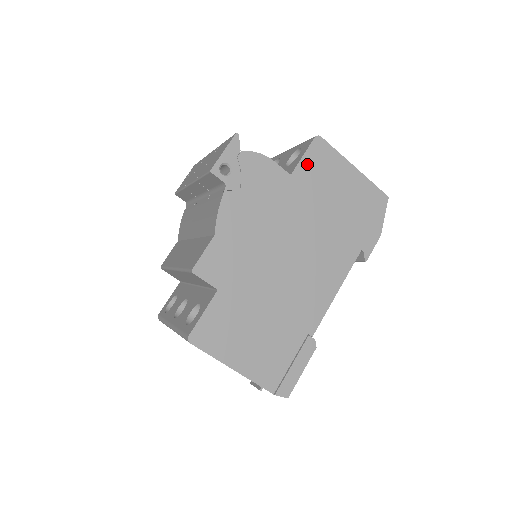
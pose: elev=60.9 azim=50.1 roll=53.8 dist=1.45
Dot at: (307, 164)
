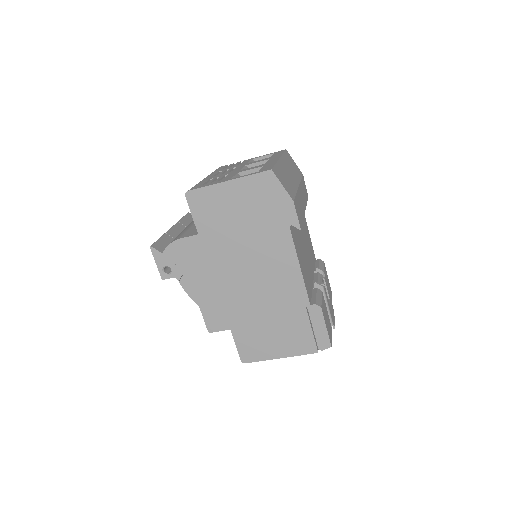
Dot at: (199, 217)
